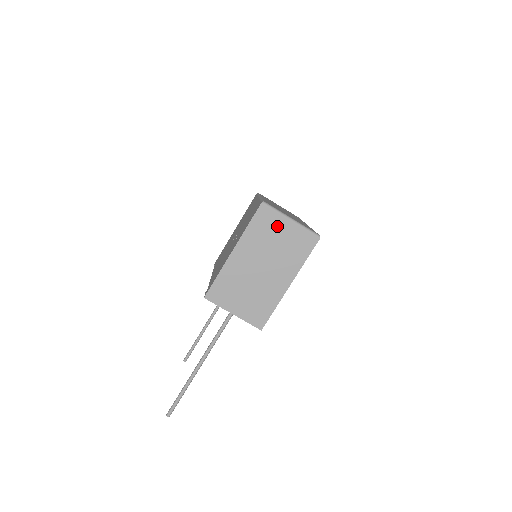
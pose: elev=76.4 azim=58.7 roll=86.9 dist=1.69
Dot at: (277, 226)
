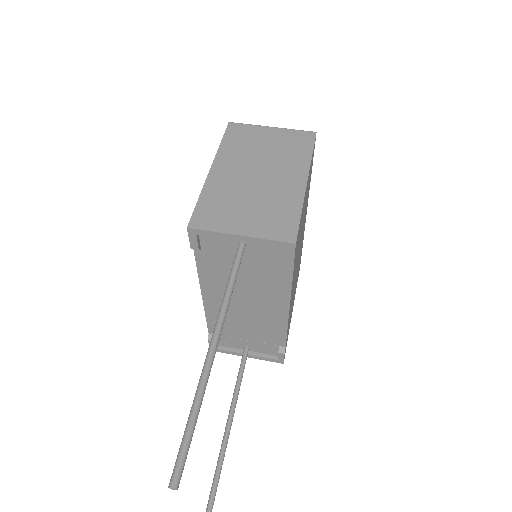
Dot at: (257, 135)
